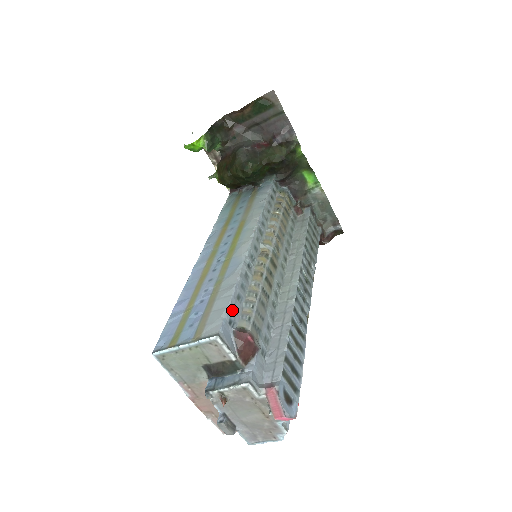
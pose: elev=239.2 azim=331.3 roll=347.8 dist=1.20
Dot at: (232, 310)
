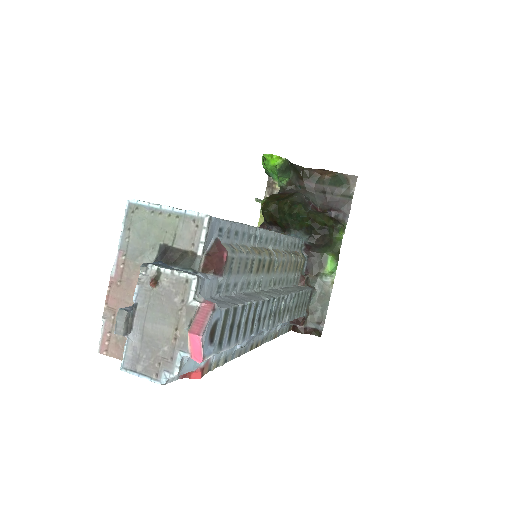
Dot at: (228, 228)
